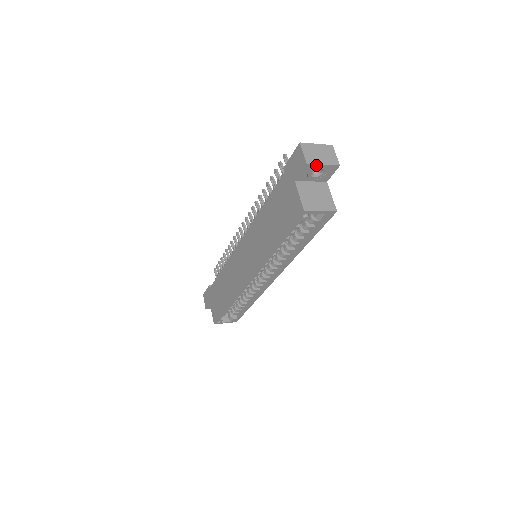
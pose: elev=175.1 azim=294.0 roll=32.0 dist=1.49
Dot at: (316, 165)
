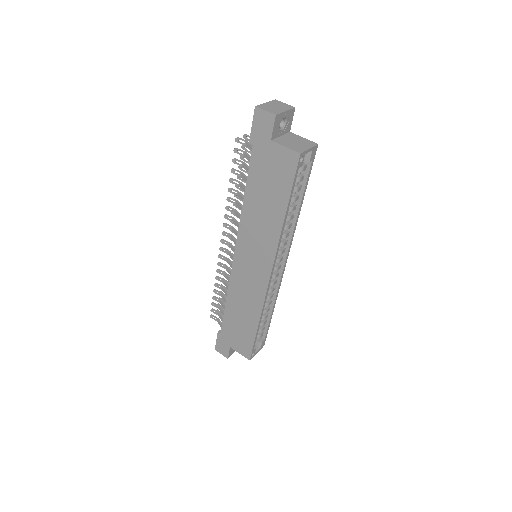
Dot at: (281, 114)
